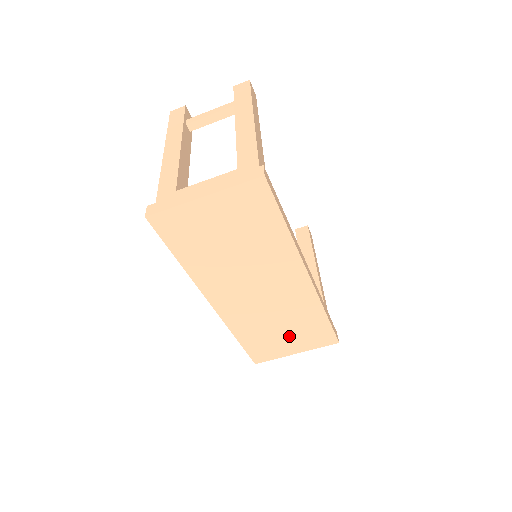
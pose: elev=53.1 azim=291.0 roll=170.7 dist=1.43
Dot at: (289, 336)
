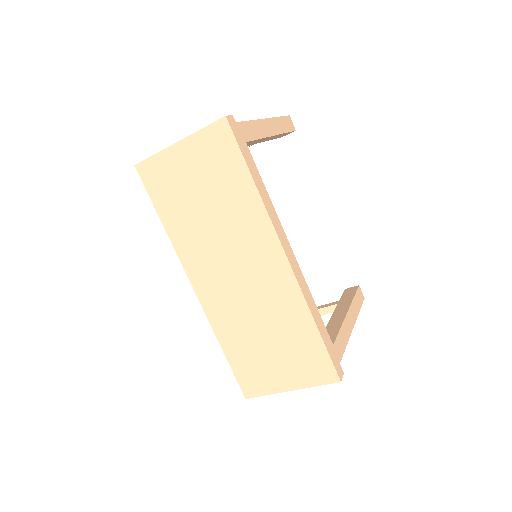
Dot at: (278, 355)
